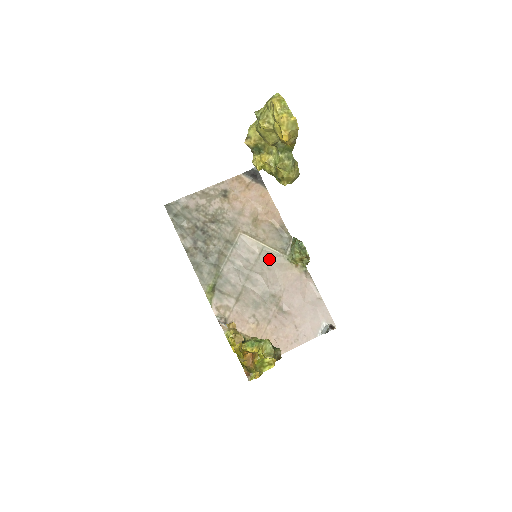
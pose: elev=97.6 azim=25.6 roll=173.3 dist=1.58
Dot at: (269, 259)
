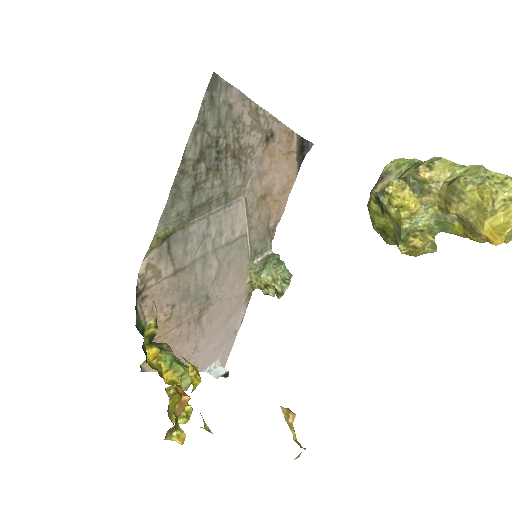
Dot at: (238, 253)
